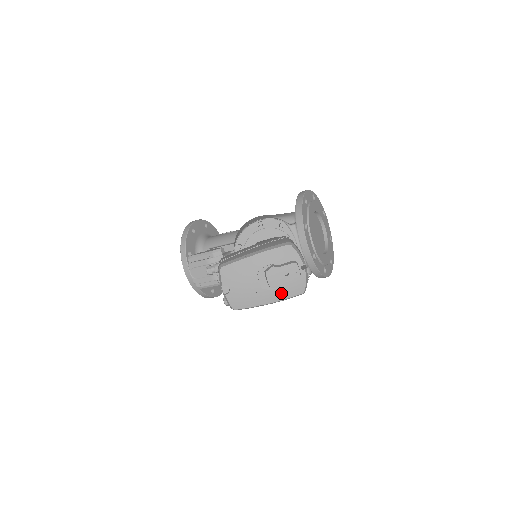
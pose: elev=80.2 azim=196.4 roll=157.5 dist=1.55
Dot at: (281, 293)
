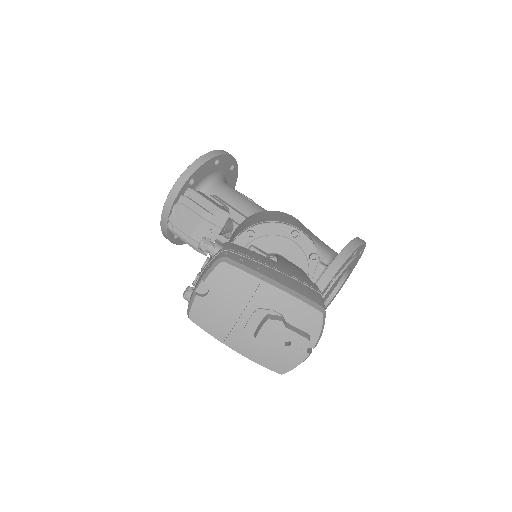
Dot at: (259, 353)
